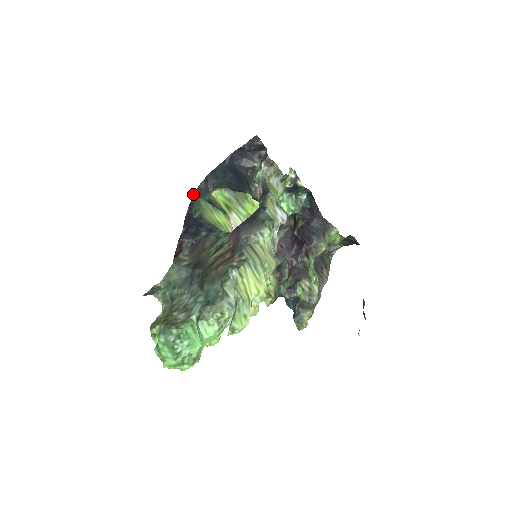
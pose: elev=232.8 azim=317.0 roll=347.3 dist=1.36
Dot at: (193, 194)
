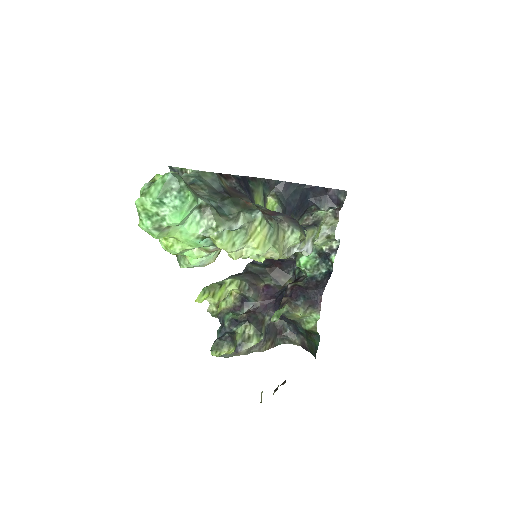
Dot at: (261, 178)
